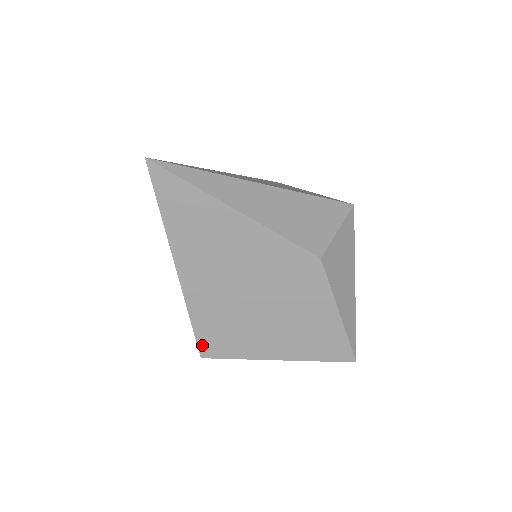
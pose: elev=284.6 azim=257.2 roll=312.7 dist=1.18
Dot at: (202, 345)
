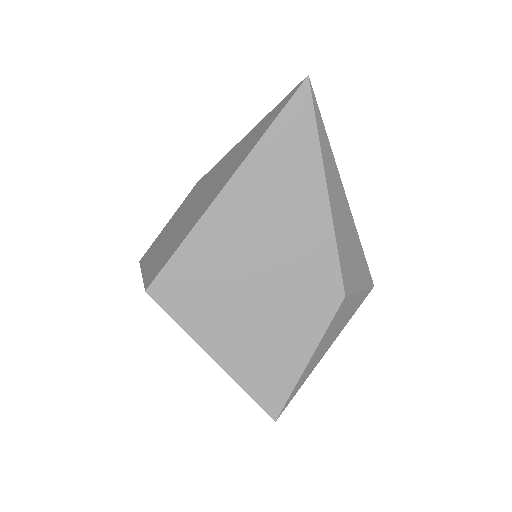
Dot at: (162, 279)
